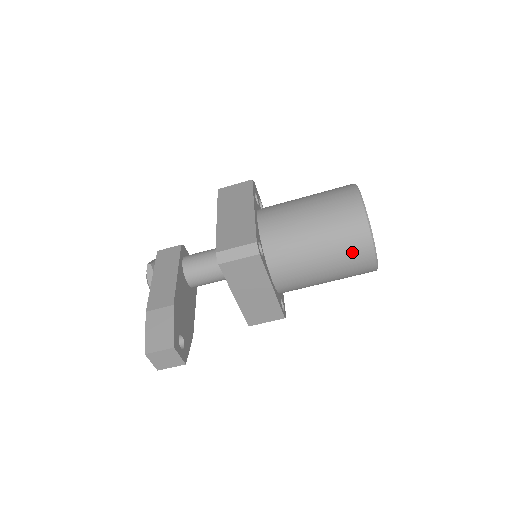
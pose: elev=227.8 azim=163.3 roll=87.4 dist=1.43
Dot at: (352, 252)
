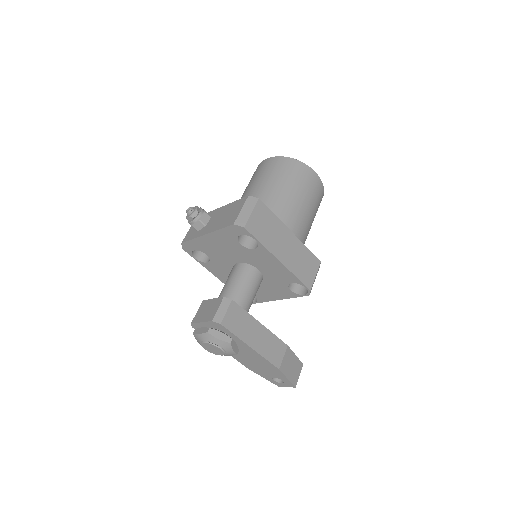
Dot at: occluded
